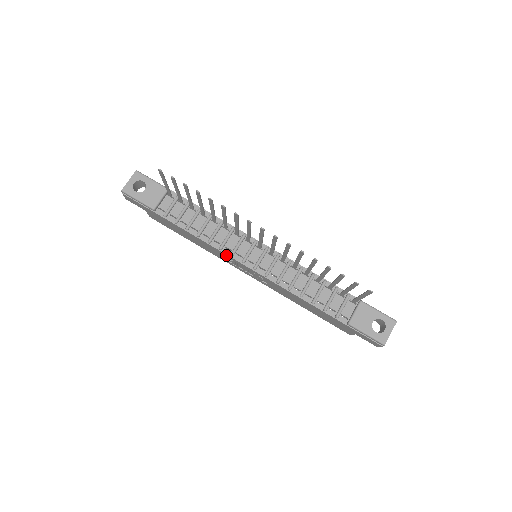
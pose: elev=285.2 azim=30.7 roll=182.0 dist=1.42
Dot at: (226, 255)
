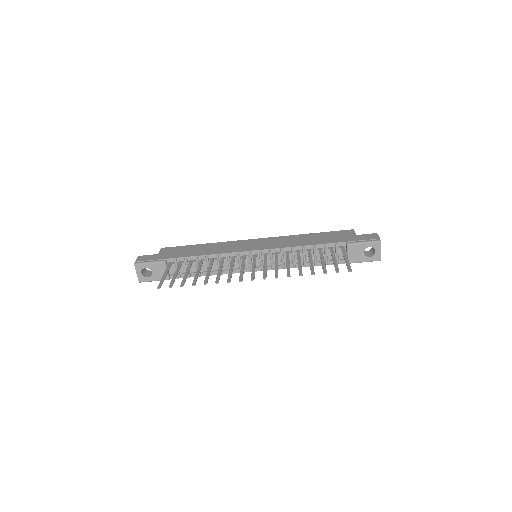
Dot at: (237, 272)
